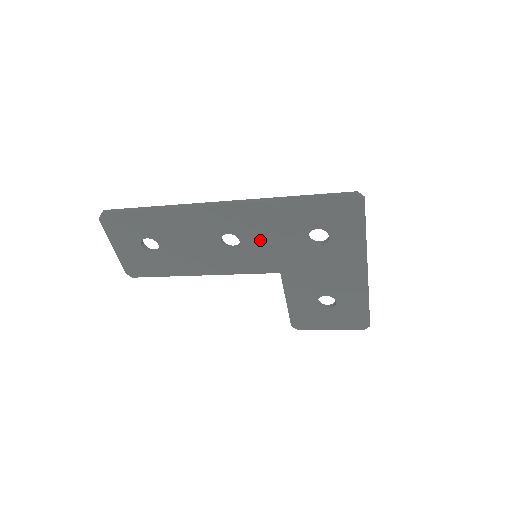
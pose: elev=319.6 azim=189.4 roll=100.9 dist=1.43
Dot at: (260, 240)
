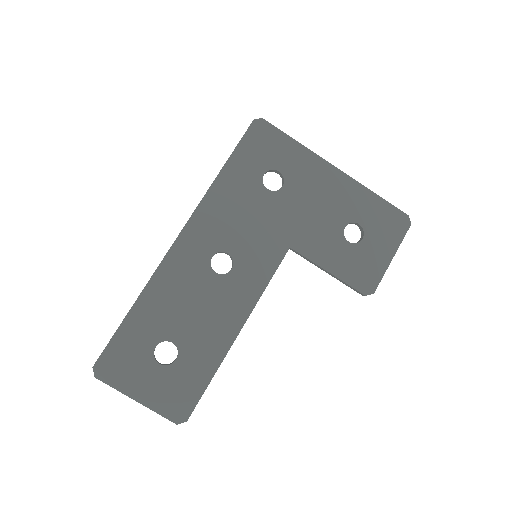
Dot at: (240, 234)
